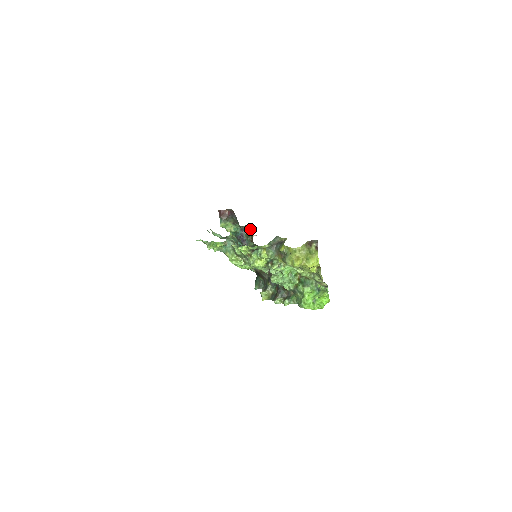
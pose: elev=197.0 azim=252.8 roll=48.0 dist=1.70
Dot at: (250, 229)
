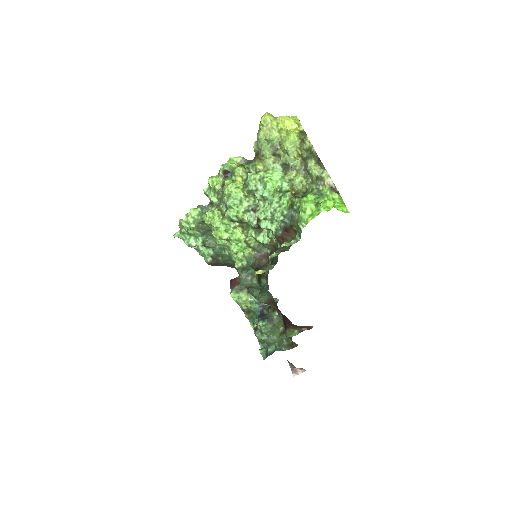
Dot at: occluded
